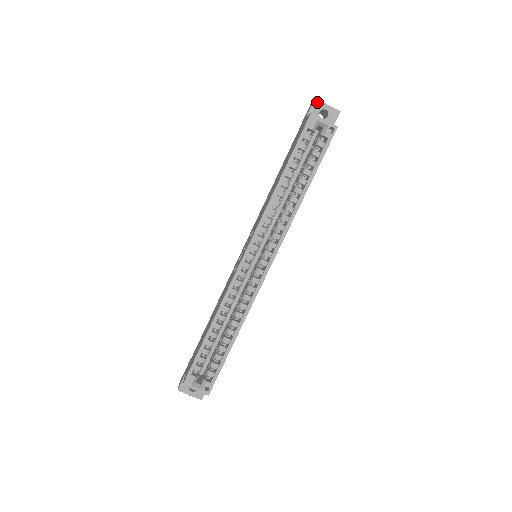
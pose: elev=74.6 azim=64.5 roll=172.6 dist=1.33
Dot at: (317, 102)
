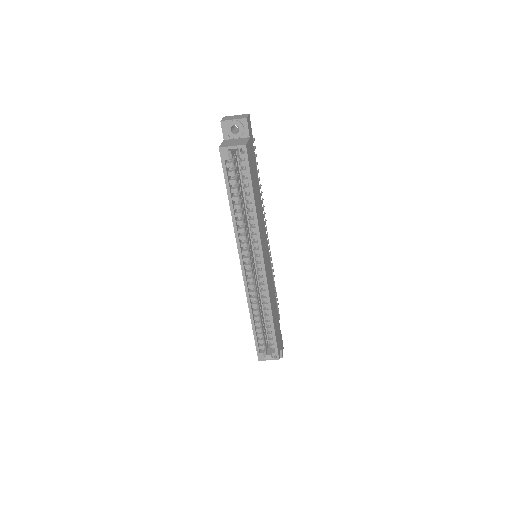
Dot at: (224, 123)
